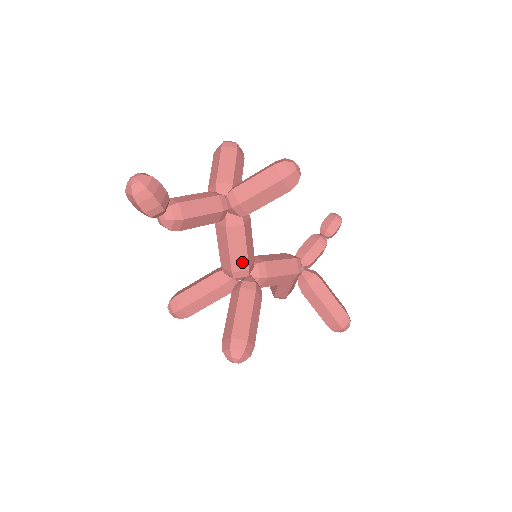
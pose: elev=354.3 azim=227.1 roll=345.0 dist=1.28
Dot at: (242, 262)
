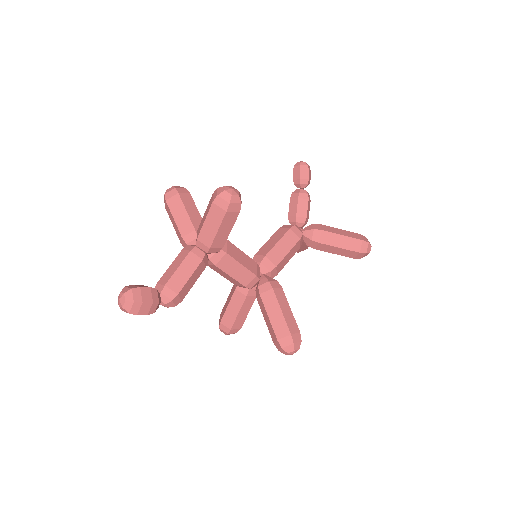
Dot at: (247, 275)
